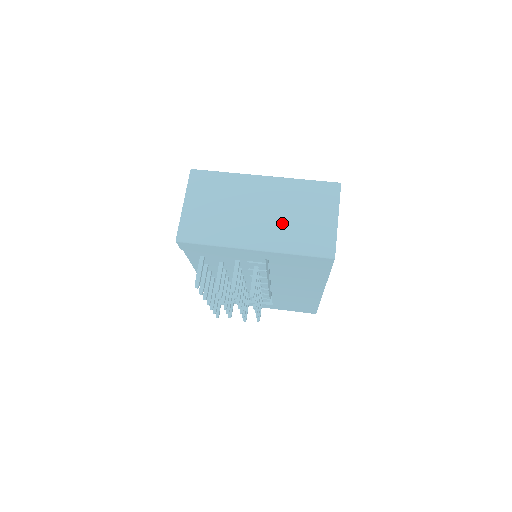
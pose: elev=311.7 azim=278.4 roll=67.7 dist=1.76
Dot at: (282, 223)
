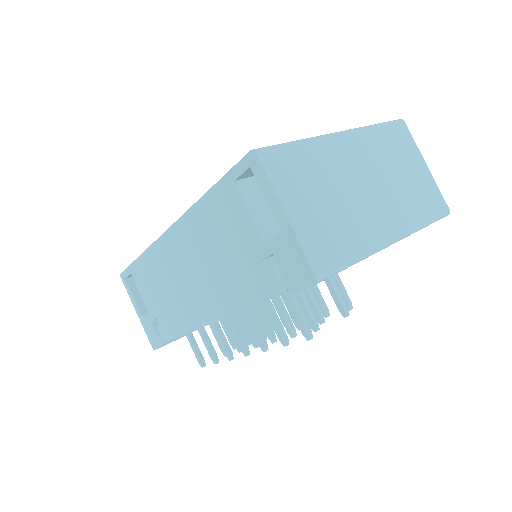
Dot at: (395, 193)
